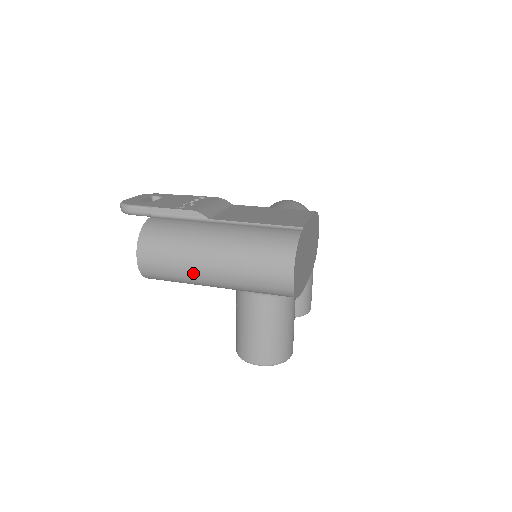
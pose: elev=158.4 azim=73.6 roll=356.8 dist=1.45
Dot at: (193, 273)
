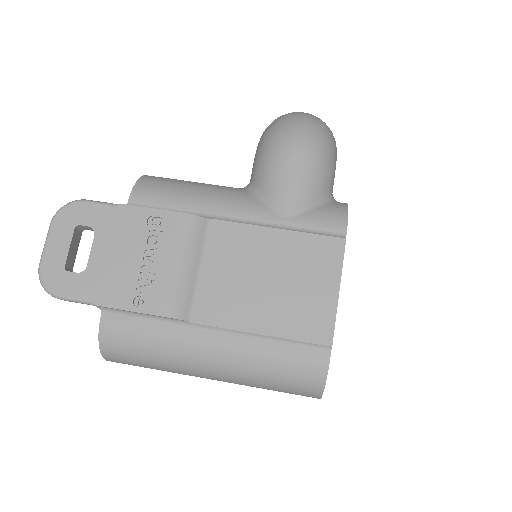
Dot at: occluded
